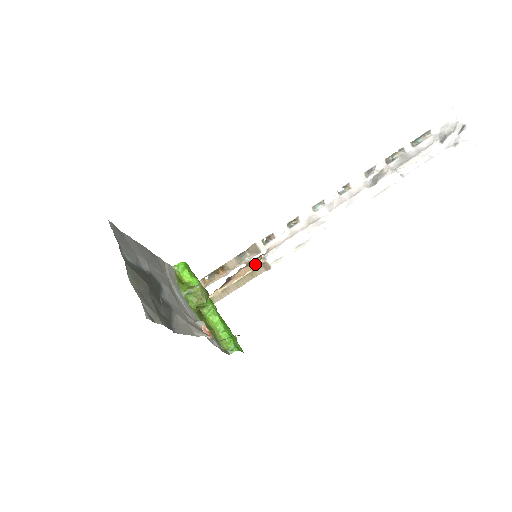
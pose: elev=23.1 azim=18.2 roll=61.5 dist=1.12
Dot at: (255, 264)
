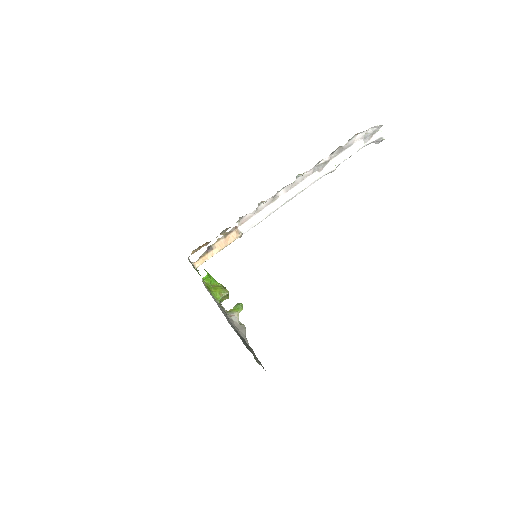
Dot at: (232, 237)
